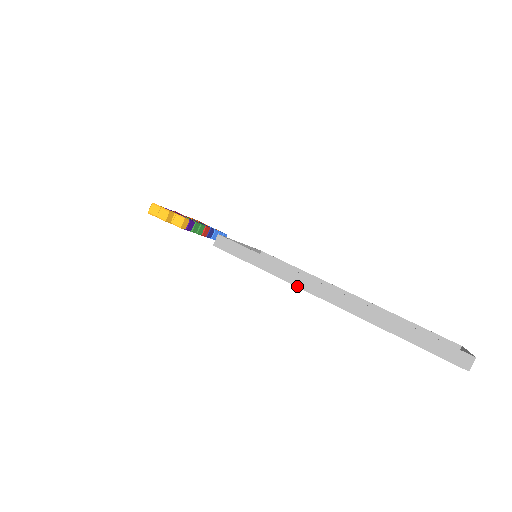
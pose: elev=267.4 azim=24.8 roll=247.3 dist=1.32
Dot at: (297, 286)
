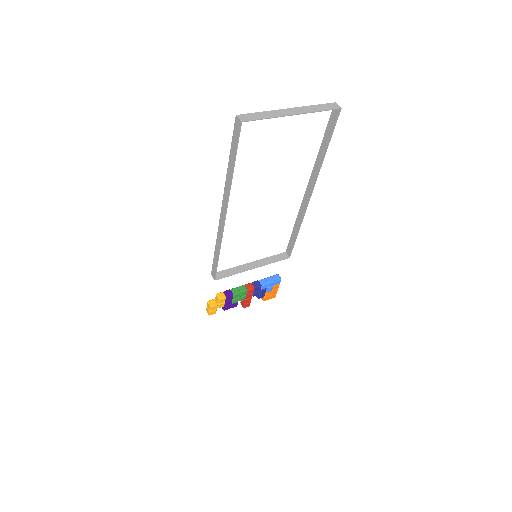
Dot at: (222, 232)
